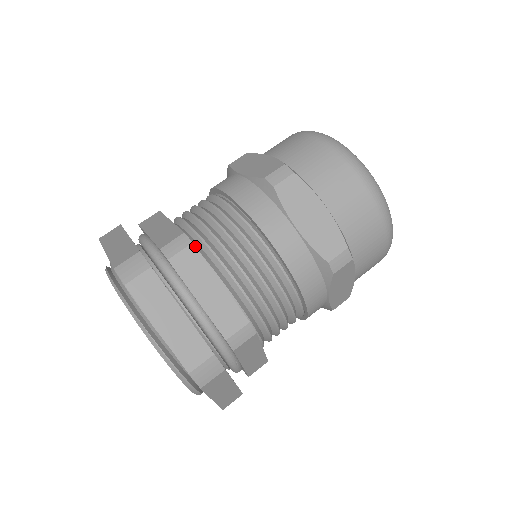
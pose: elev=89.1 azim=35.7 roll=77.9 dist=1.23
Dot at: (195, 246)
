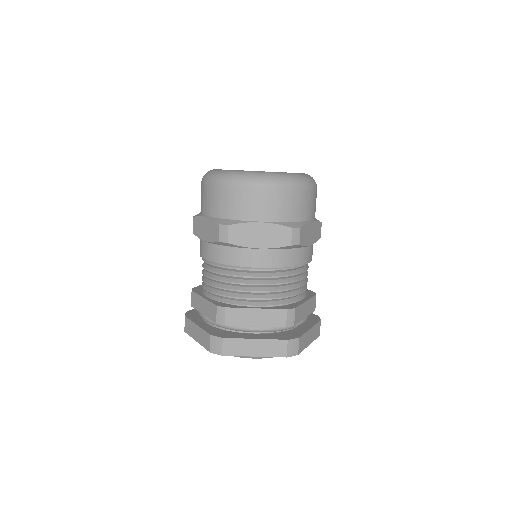
Dot at: (227, 303)
